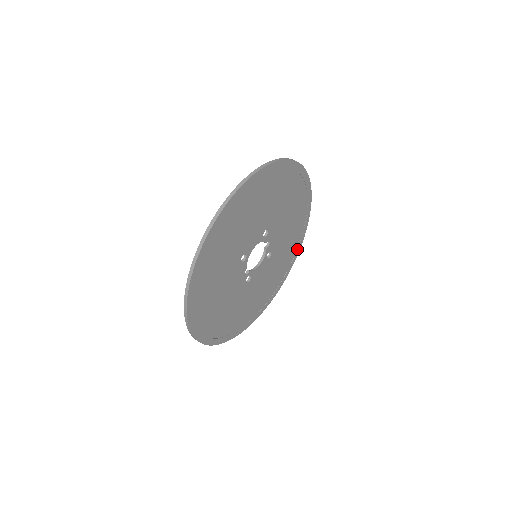
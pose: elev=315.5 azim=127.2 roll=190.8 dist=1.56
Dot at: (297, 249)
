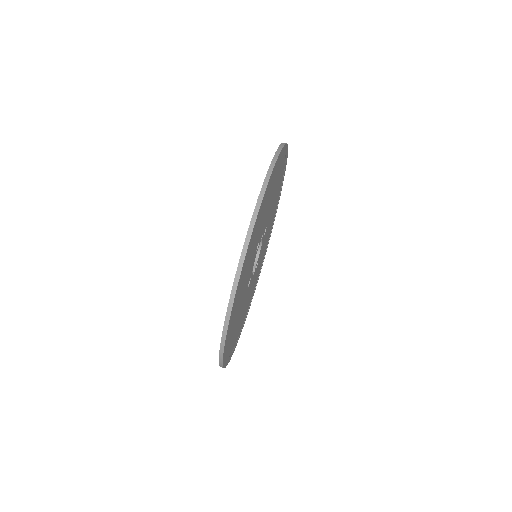
Dot at: (284, 167)
